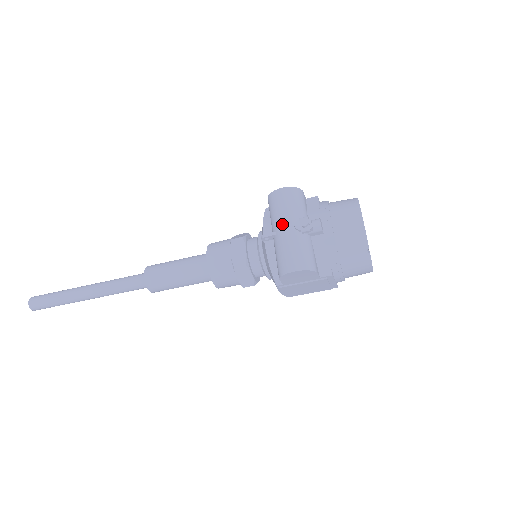
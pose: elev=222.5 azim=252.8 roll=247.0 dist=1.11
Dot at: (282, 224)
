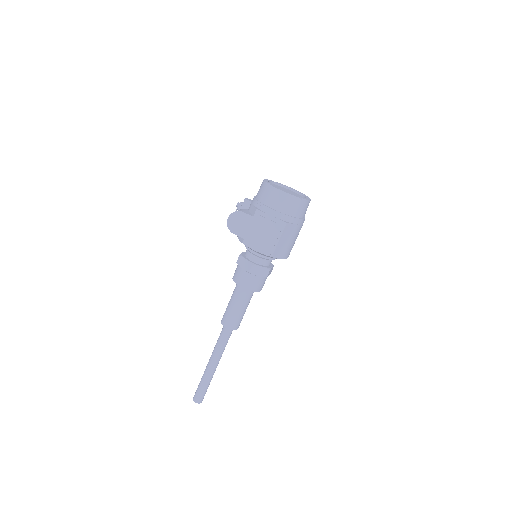
Dot at: occluded
